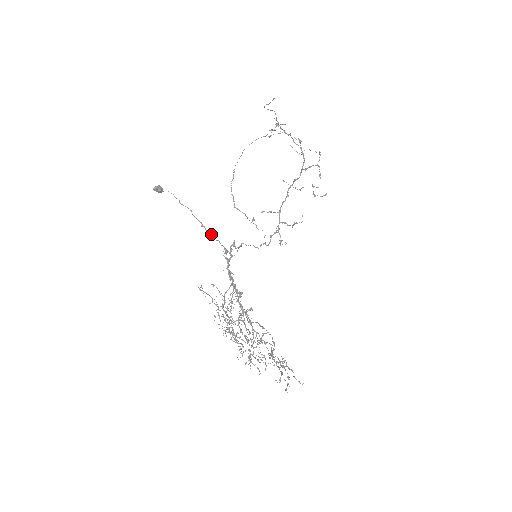
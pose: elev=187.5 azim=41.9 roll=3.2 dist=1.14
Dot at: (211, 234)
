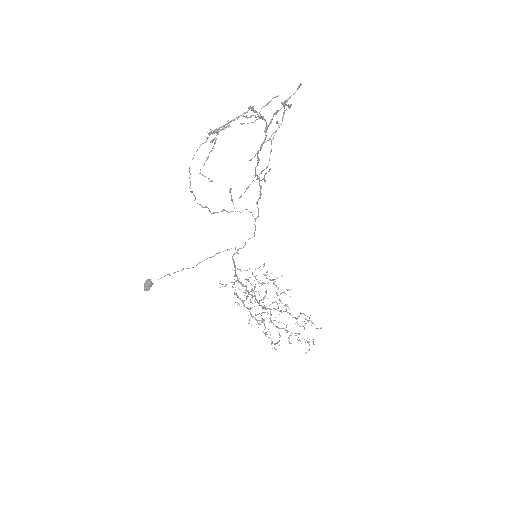
Dot at: occluded
